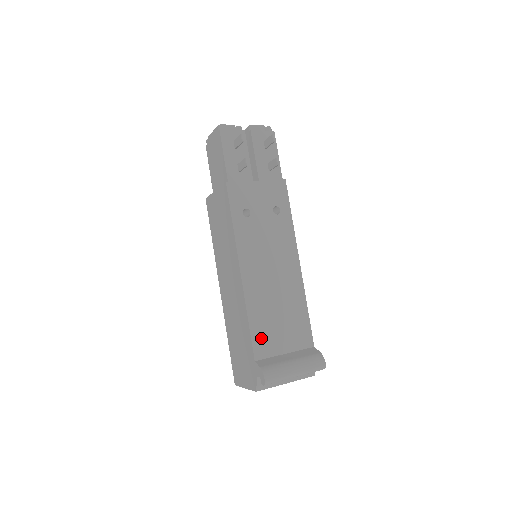
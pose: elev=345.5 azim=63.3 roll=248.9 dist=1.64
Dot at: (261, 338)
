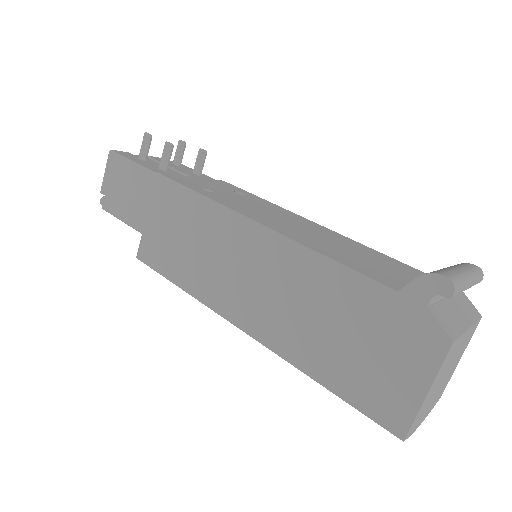
Dot at: (368, 272)
